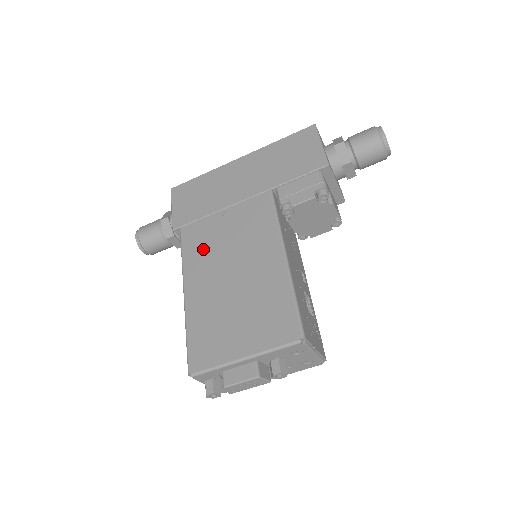
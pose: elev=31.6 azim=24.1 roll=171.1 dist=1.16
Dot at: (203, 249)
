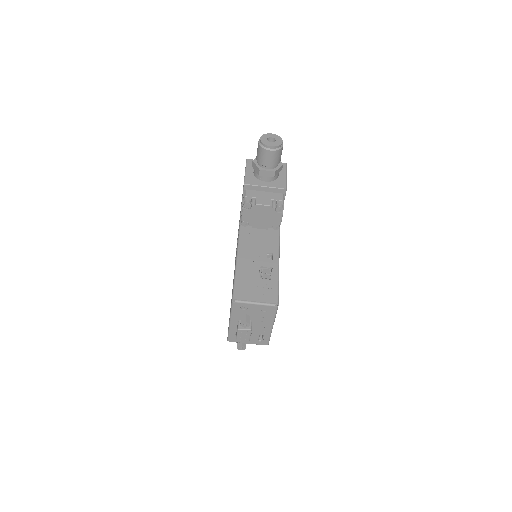
Dot at: occluded
